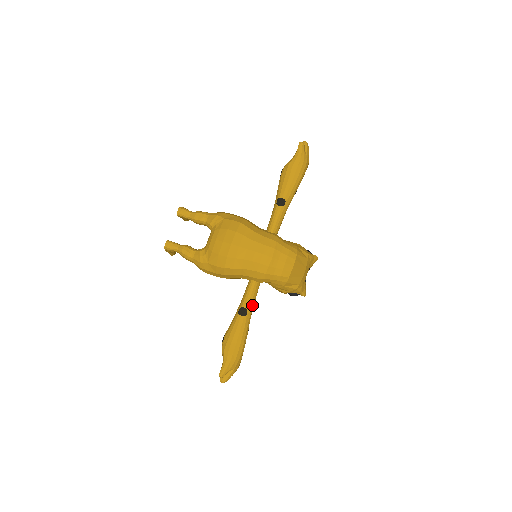
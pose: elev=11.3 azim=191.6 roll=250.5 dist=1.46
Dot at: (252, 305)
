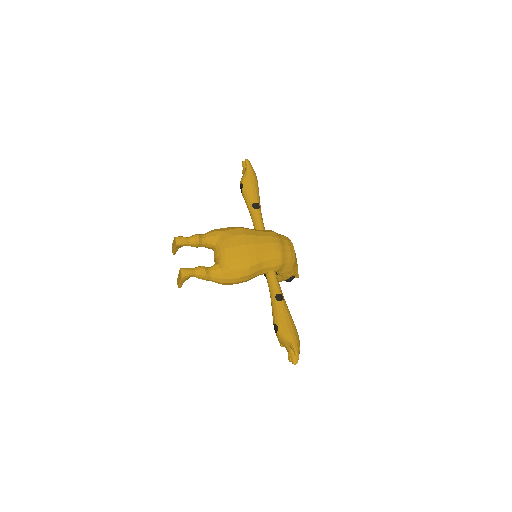
Dot at: (281, 291)
